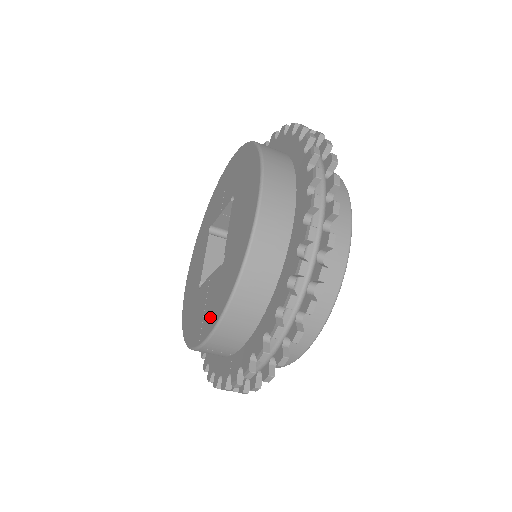
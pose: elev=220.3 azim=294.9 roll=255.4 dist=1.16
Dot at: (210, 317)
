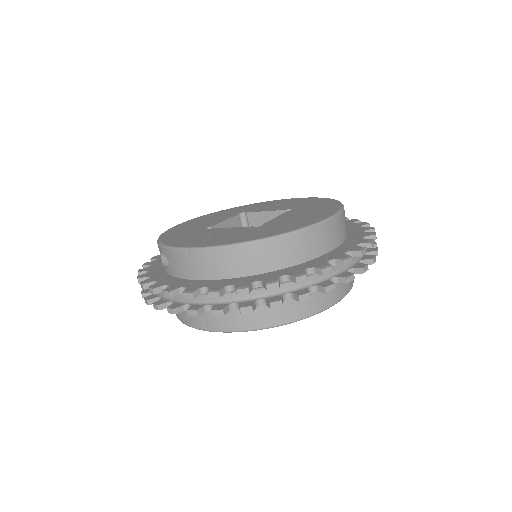
Dot at: (222, 240)
